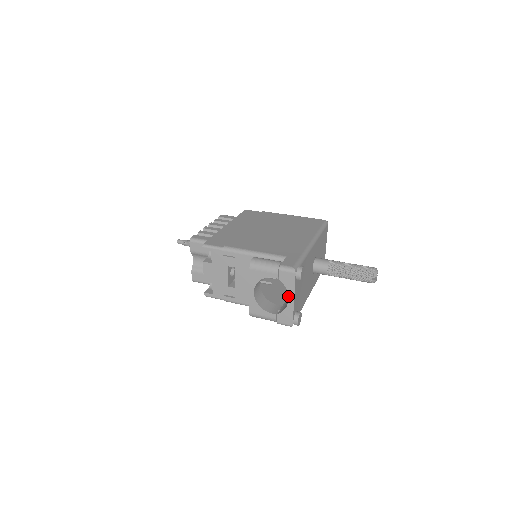
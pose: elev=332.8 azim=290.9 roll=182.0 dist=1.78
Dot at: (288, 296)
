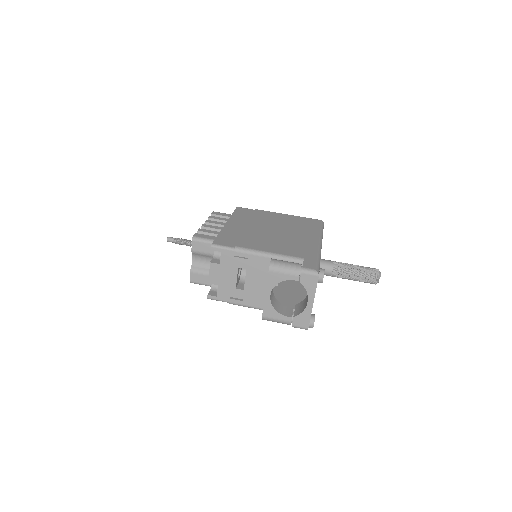
Dot at: occluded
